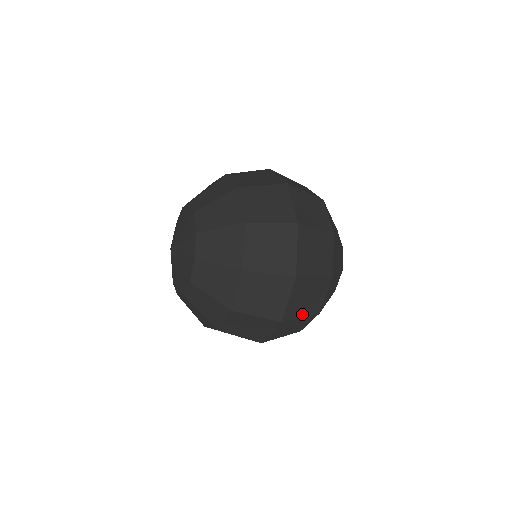
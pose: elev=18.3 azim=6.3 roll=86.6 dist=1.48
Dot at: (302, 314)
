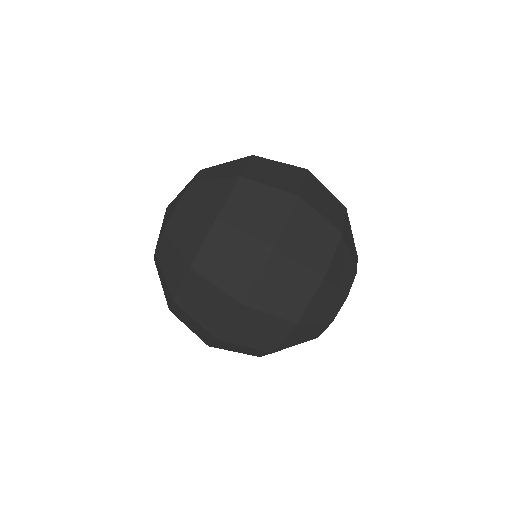
Dot at: (235, 351)
